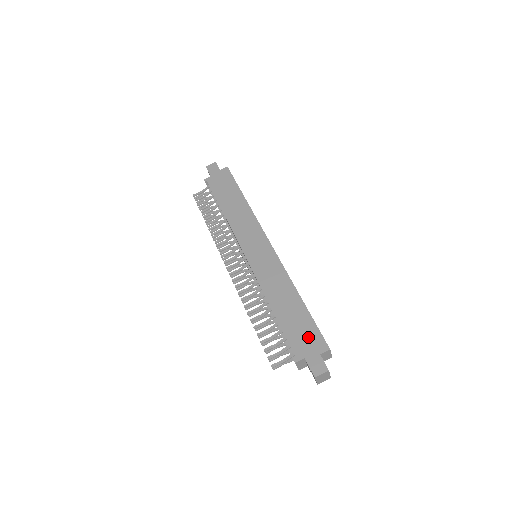
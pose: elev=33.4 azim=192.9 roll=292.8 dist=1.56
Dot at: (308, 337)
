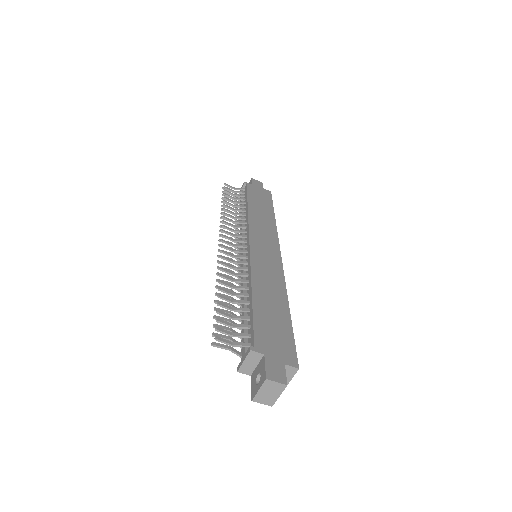
Dot at: (279, 341)
